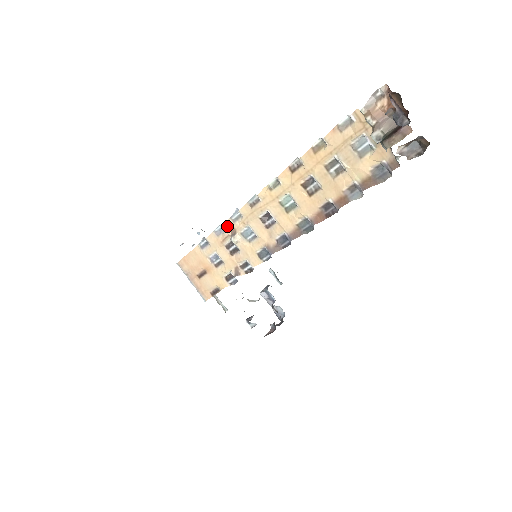
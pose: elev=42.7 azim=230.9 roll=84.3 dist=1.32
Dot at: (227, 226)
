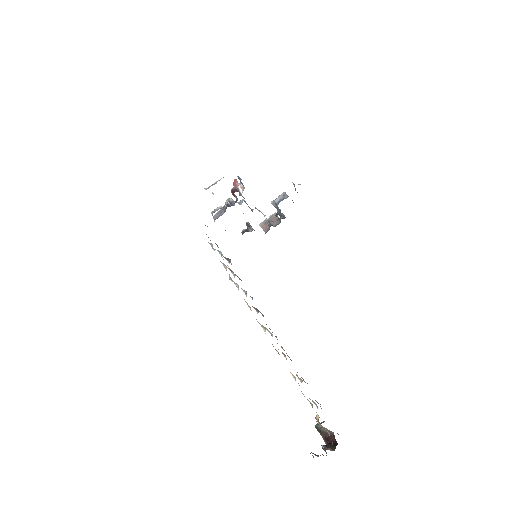
Dot at: occluded
